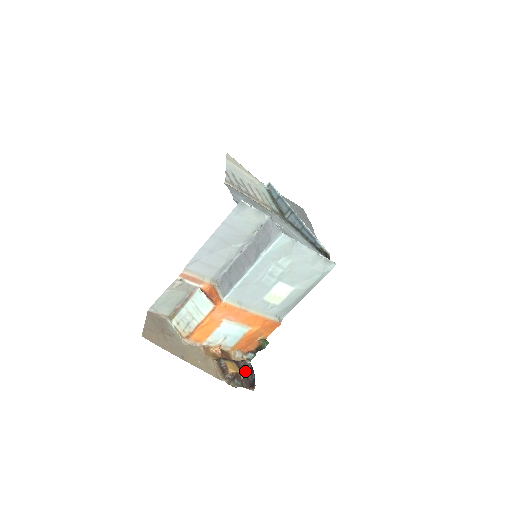
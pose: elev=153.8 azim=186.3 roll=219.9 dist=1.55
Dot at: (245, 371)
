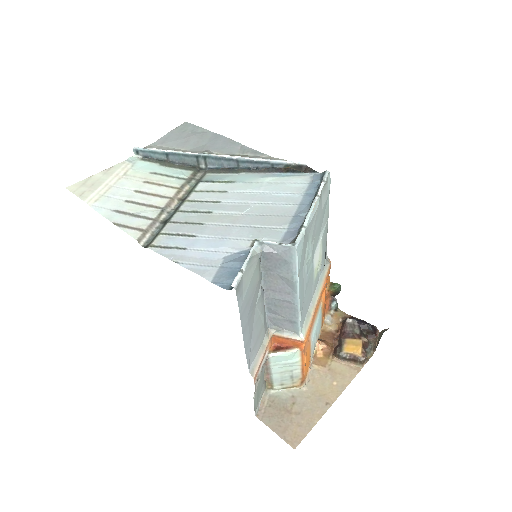
Dot at: (359, 331)
